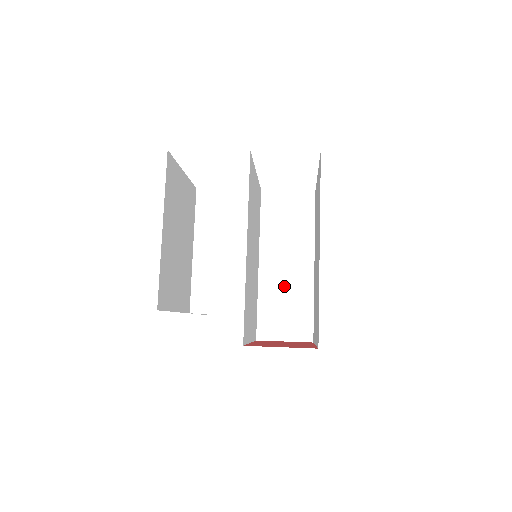
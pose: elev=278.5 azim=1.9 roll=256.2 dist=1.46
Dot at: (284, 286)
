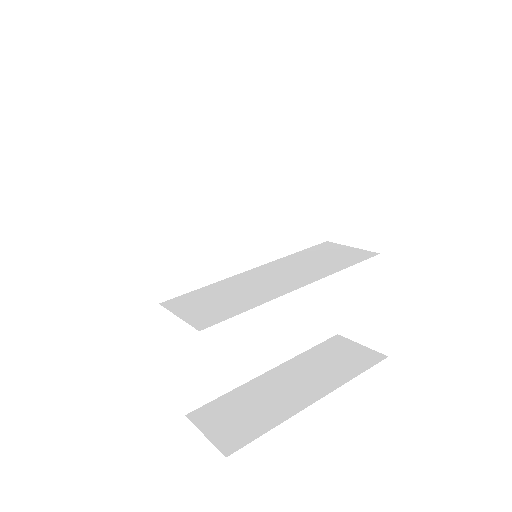
Dot at: (248, 287)
